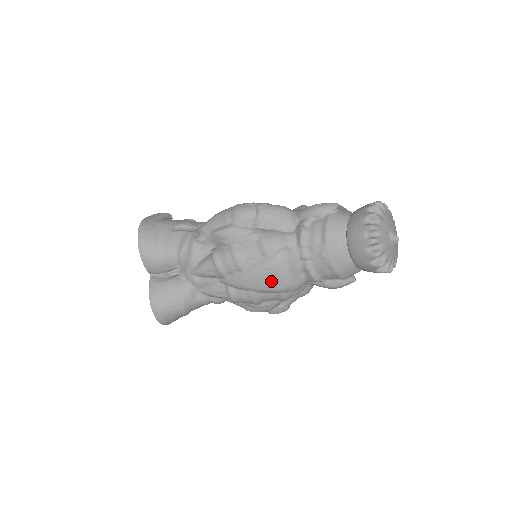
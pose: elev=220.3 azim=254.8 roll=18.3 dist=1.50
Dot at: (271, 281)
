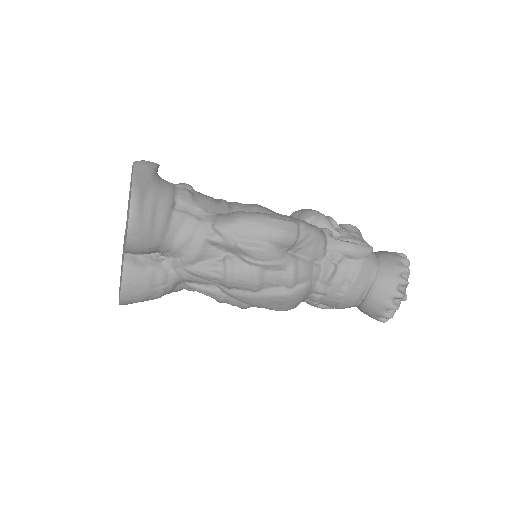
Dot at: (278, 305)
